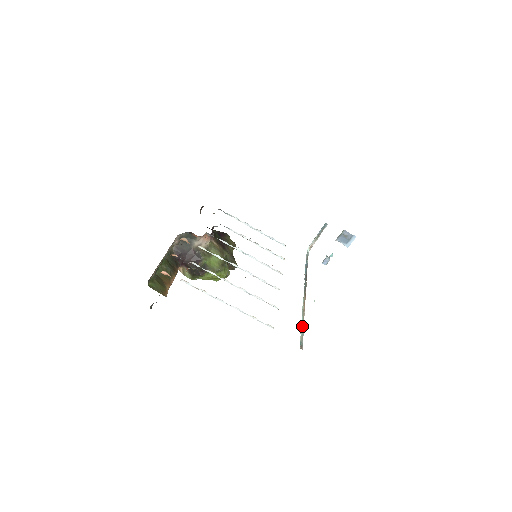
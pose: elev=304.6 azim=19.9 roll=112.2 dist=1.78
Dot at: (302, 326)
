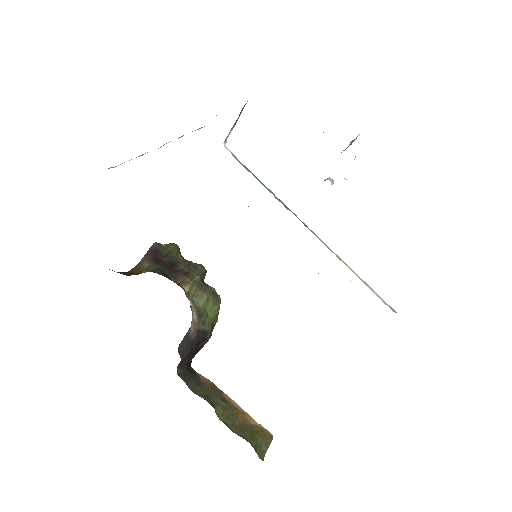
Dot at: (365, 284)
